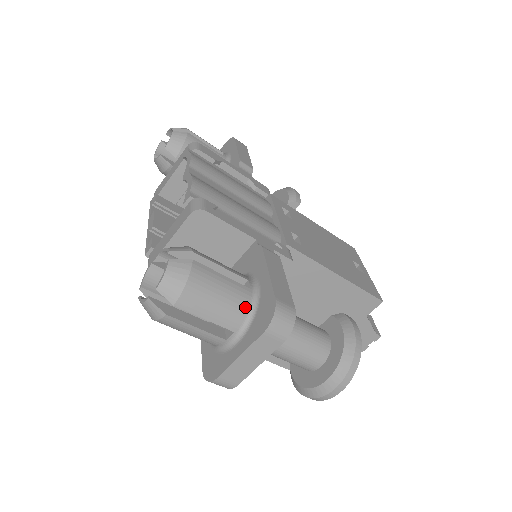
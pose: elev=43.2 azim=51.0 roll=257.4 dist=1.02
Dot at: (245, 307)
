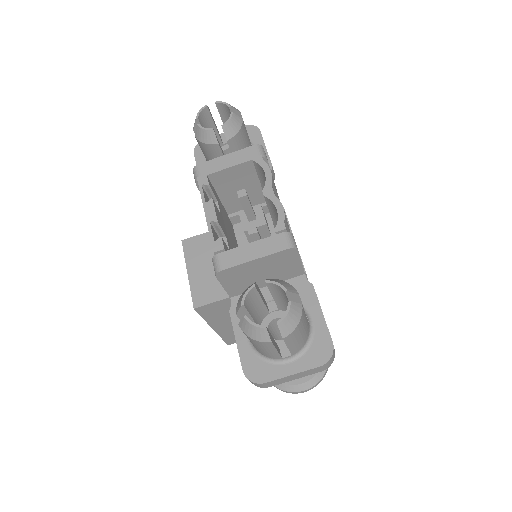
Dot at: (306, 339)
